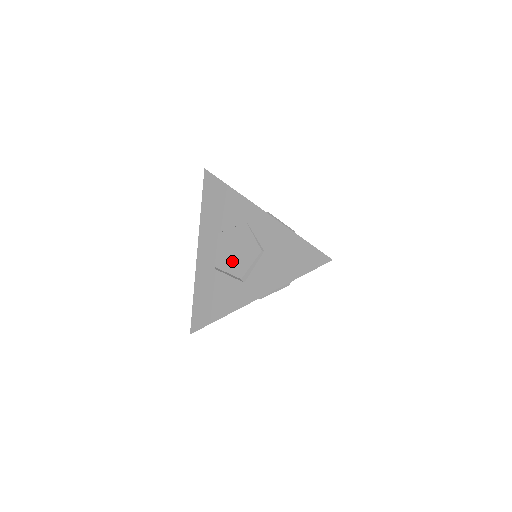
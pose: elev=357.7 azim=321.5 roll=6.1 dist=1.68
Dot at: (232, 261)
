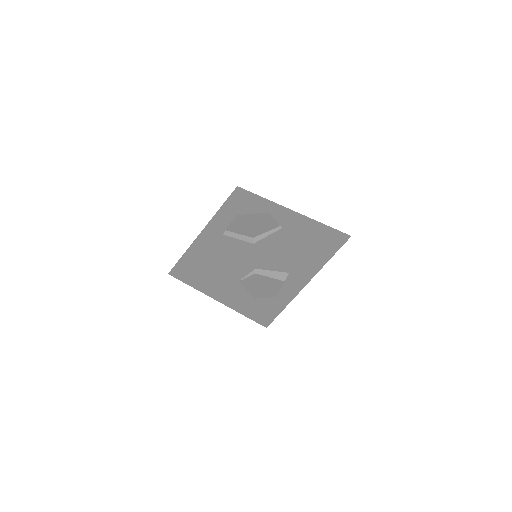
Dot at: (246, 228)
